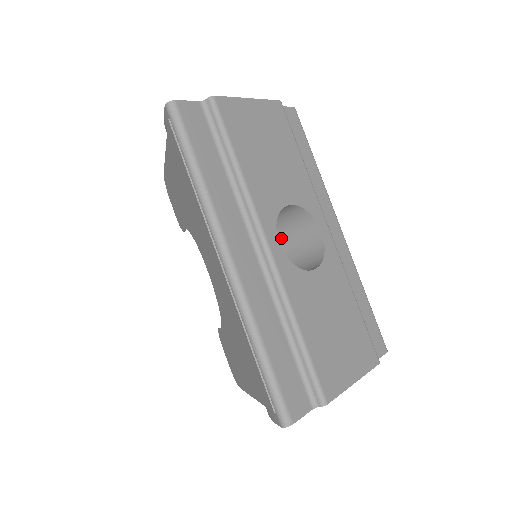
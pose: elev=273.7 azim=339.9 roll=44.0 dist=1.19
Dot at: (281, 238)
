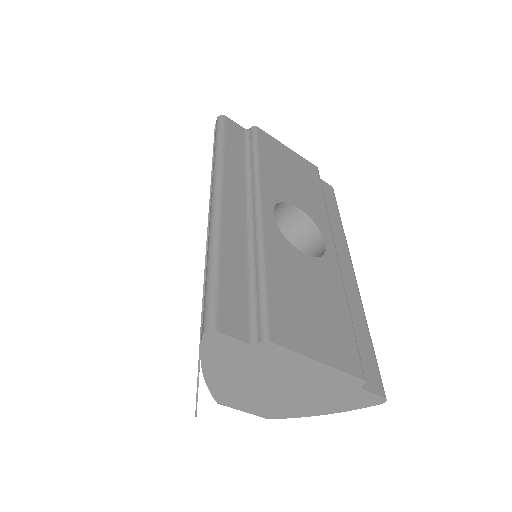
Dot at: occluded
